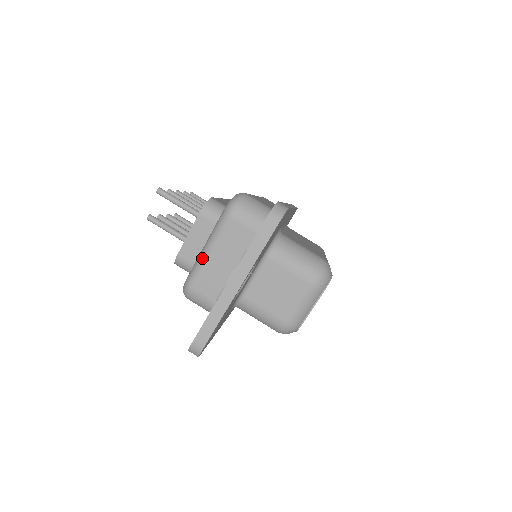
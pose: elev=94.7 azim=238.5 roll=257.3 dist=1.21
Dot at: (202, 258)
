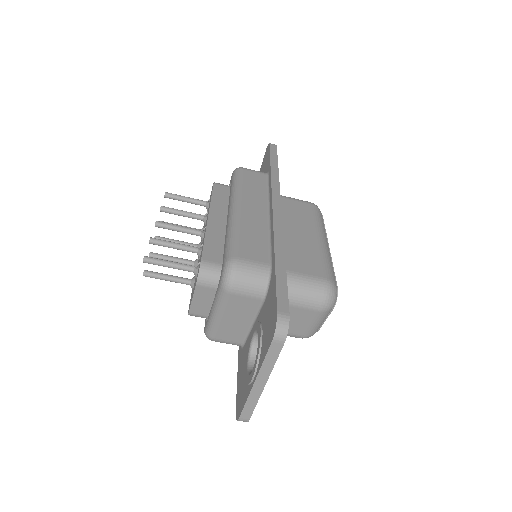
Dot at: (214, 320)
